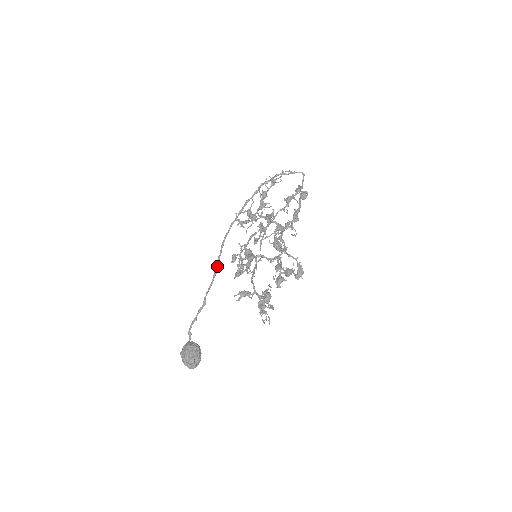
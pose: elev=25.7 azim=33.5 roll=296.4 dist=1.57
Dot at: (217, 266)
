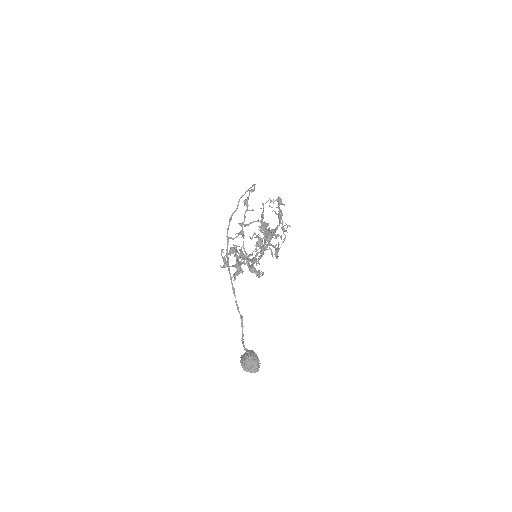
Dot at: (232, 284)
